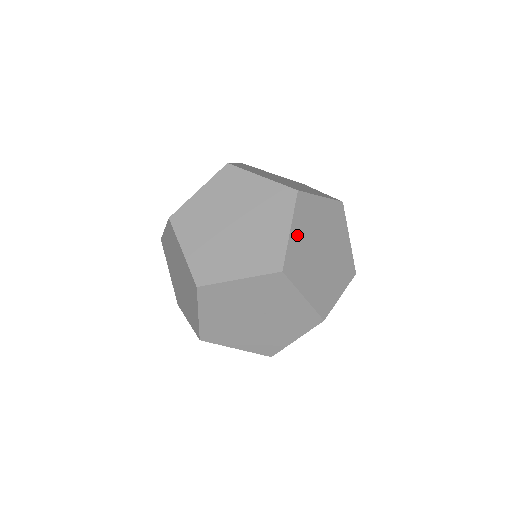
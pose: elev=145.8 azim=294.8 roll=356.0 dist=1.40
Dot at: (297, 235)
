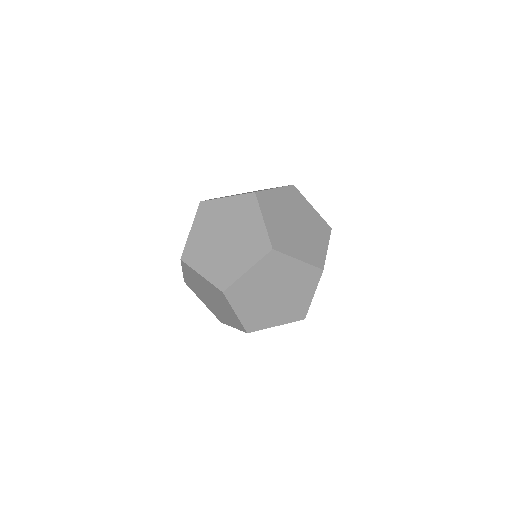
Dot at: occluded
